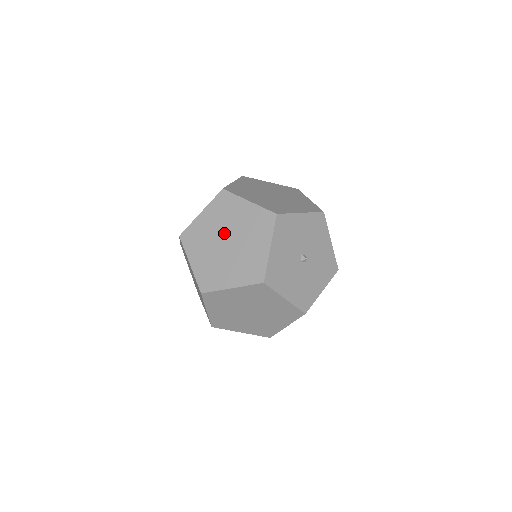
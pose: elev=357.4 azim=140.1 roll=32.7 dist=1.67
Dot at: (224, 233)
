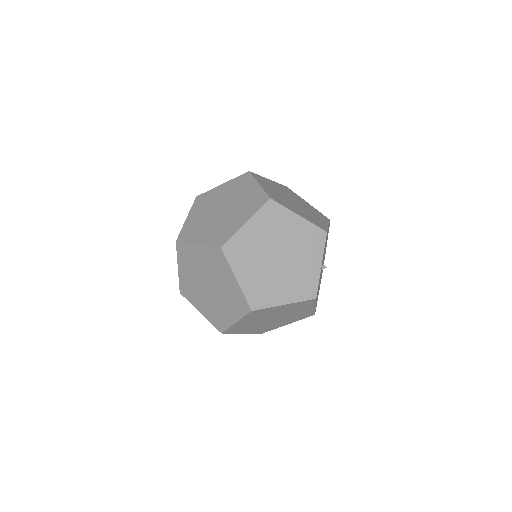
Dot at: (274, 247)
